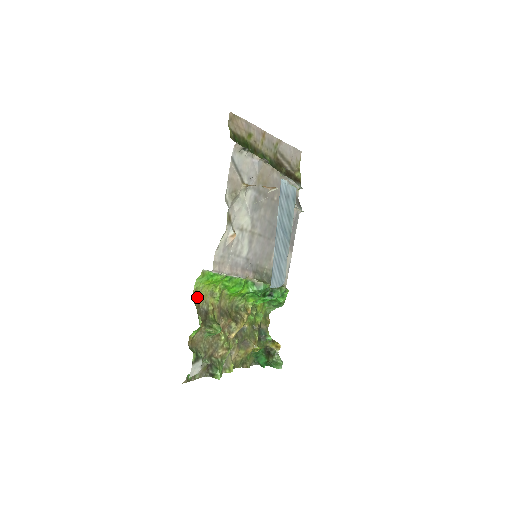
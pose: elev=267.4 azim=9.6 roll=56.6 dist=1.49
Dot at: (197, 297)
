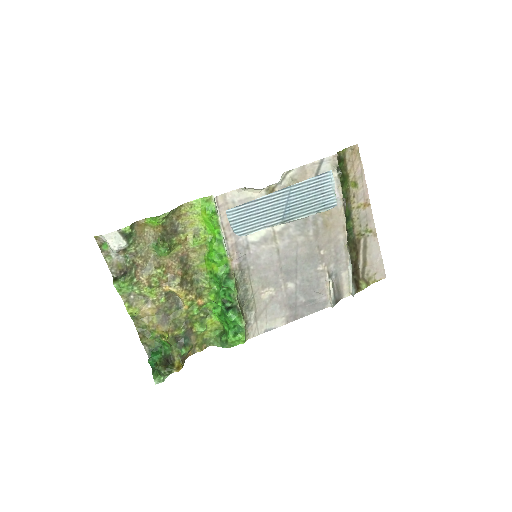
Dot at: (186, 212)
